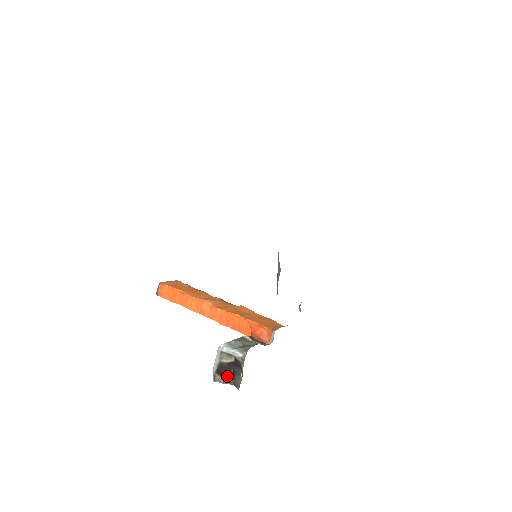
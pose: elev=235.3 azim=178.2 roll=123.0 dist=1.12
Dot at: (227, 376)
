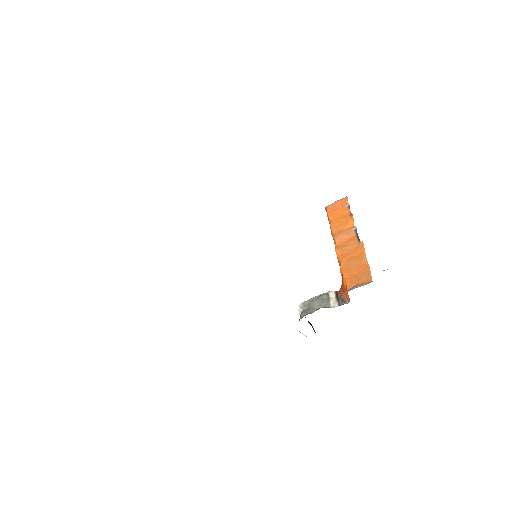
Dot at: (312, 327)
